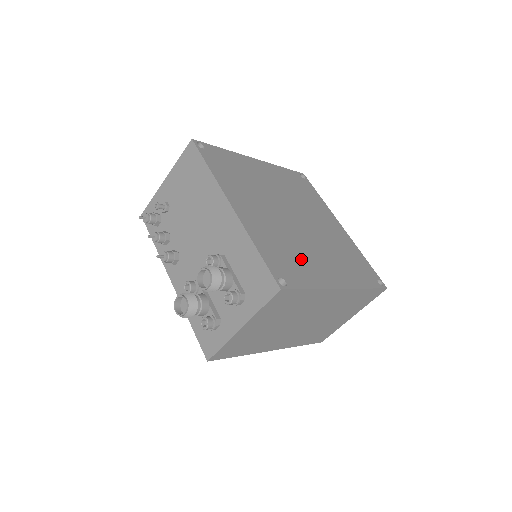
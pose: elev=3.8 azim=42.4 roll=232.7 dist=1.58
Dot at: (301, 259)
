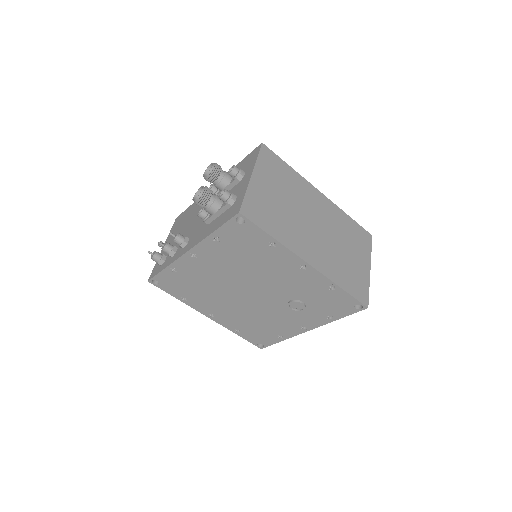
Dot at: occluded
